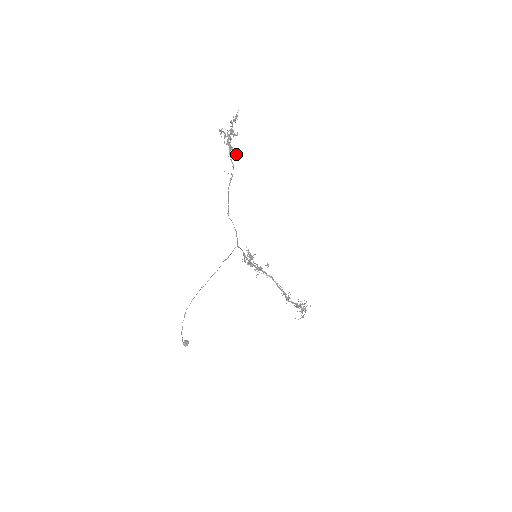
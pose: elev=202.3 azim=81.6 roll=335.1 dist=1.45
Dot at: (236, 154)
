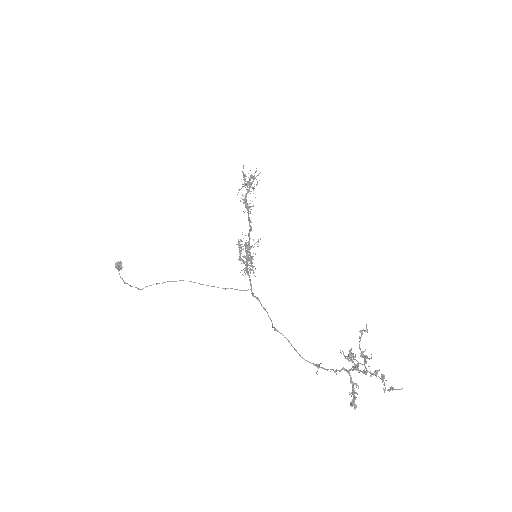
Dot at: occluded
